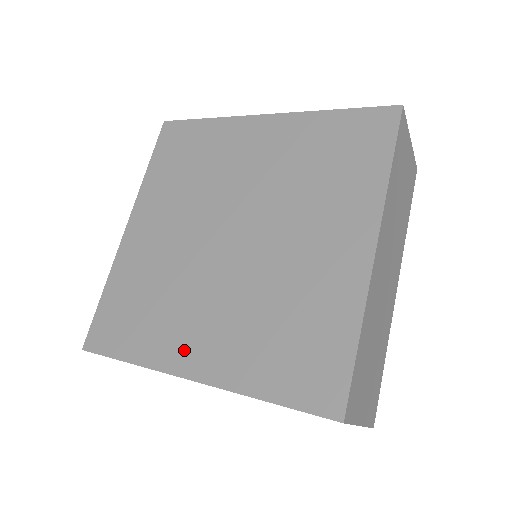
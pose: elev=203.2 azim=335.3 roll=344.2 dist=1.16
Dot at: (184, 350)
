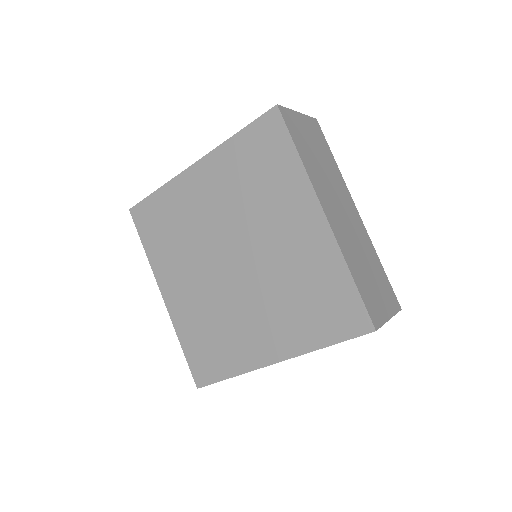
Dot at: (258, 349)
